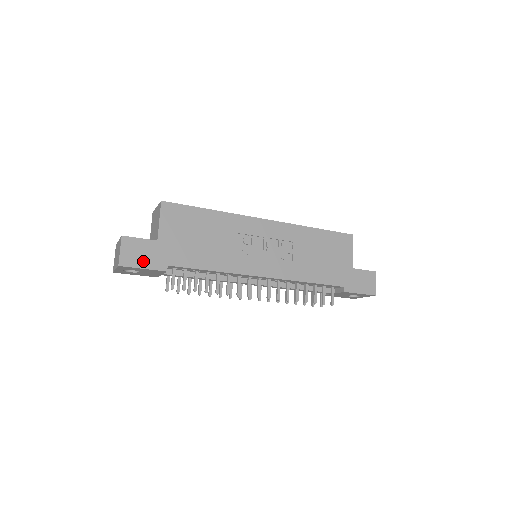
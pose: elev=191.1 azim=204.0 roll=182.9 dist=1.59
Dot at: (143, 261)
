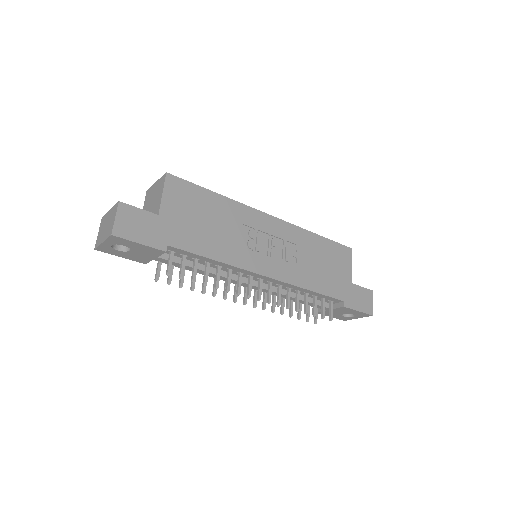
Dot at: (140, 235)
